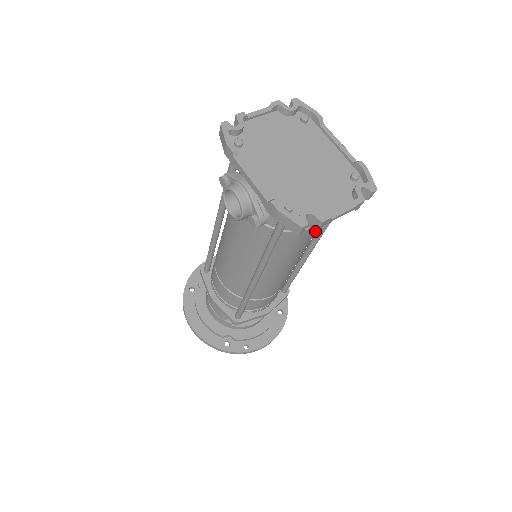
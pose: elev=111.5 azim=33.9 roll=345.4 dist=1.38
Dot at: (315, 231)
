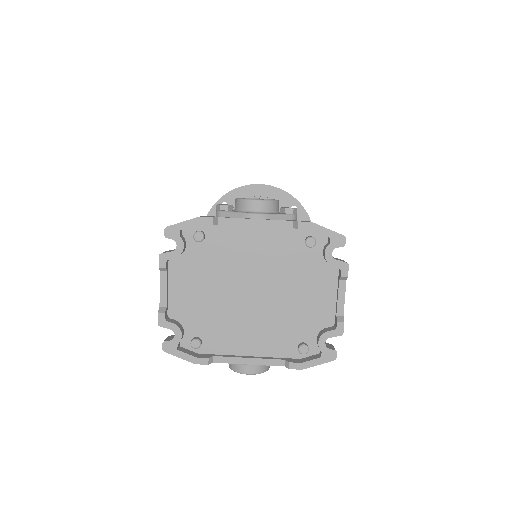
Dot at: occluded
